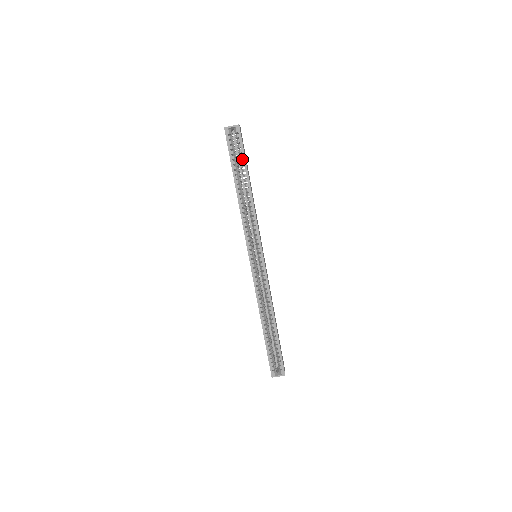
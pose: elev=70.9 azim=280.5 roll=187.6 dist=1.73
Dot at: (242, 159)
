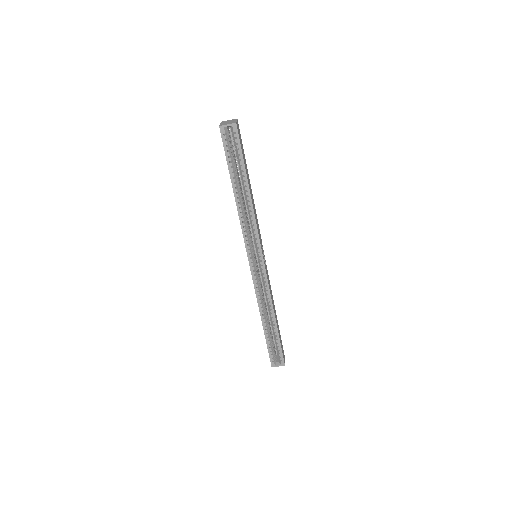
Dot at: (240, 161)
